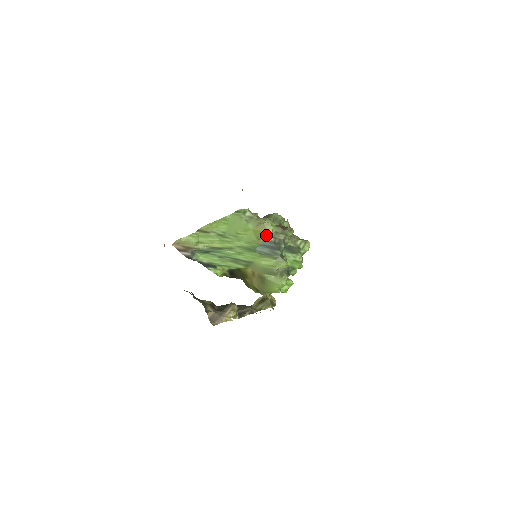
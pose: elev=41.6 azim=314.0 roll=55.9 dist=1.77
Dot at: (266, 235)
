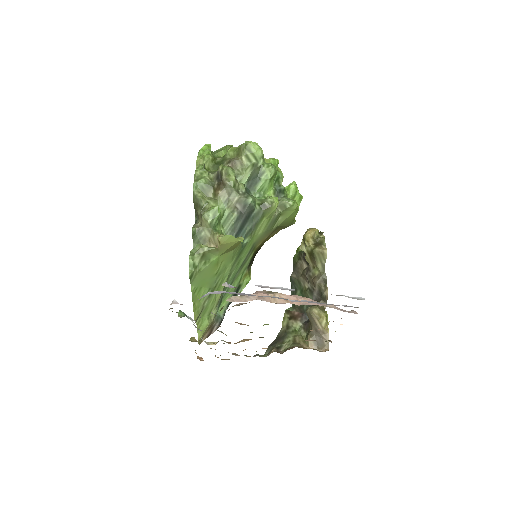
Dot at: (237, 244)
